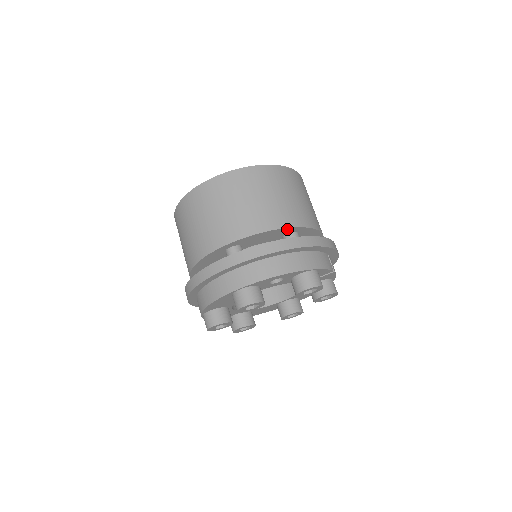
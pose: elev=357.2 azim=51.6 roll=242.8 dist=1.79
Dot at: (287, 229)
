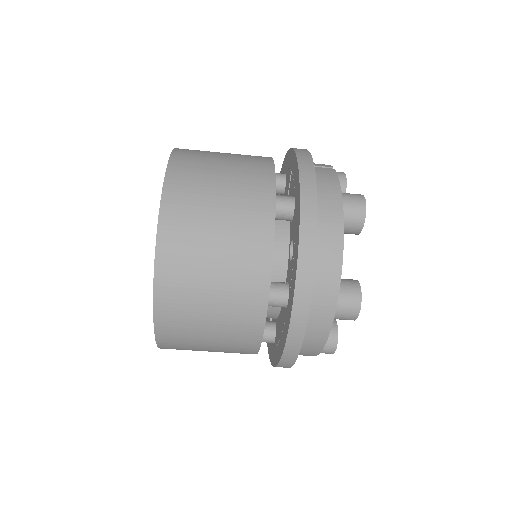
Dot at: (274, 211)
